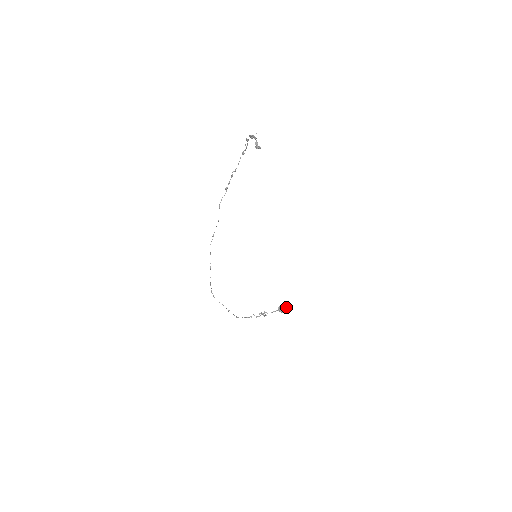
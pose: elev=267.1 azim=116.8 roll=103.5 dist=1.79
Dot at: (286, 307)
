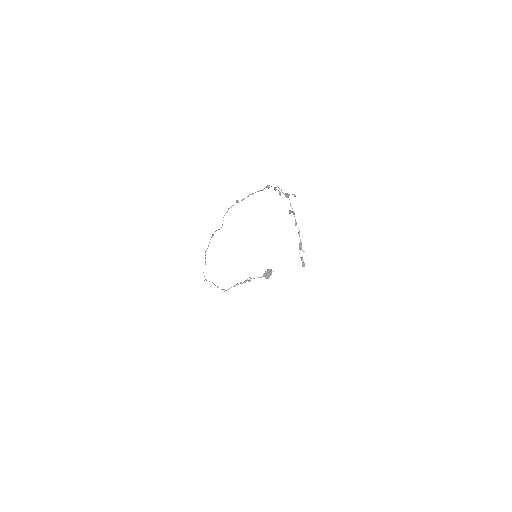
Dot at: (271, 272)
